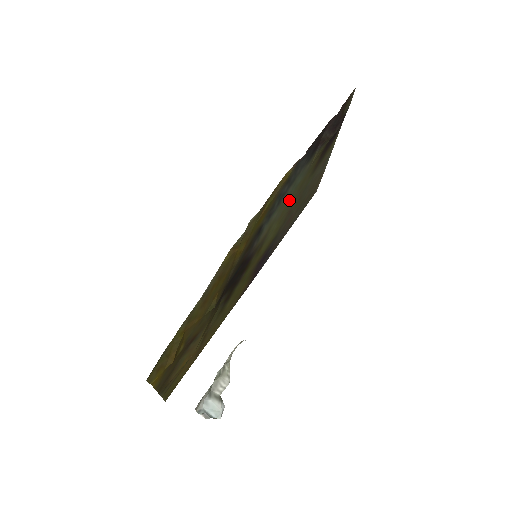
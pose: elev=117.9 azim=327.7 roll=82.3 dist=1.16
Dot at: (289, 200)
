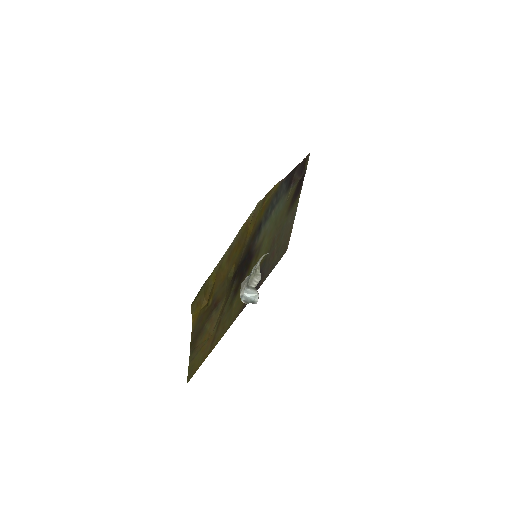
Dot at: (275, 222)
